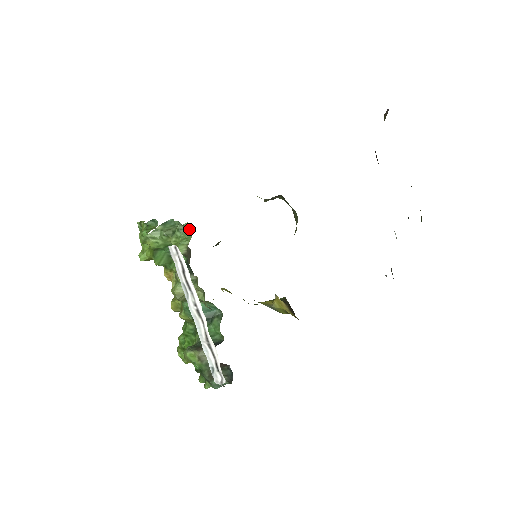
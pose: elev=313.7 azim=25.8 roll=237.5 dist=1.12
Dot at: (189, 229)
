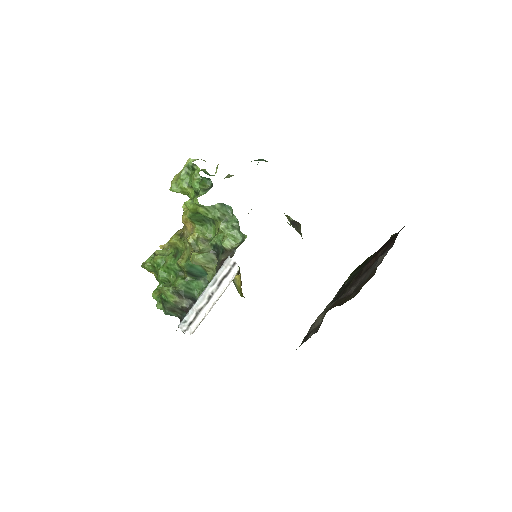
Dot at: (241, 234)
